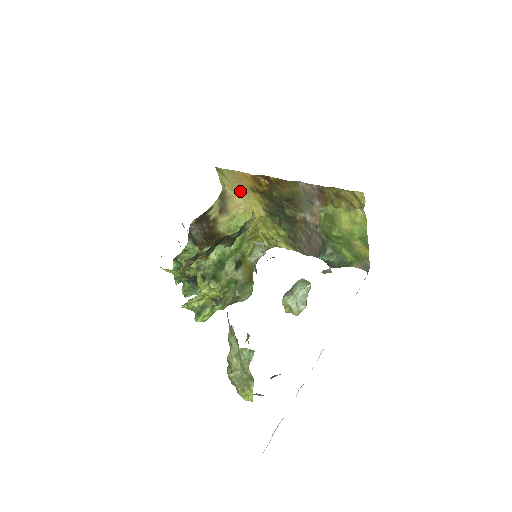
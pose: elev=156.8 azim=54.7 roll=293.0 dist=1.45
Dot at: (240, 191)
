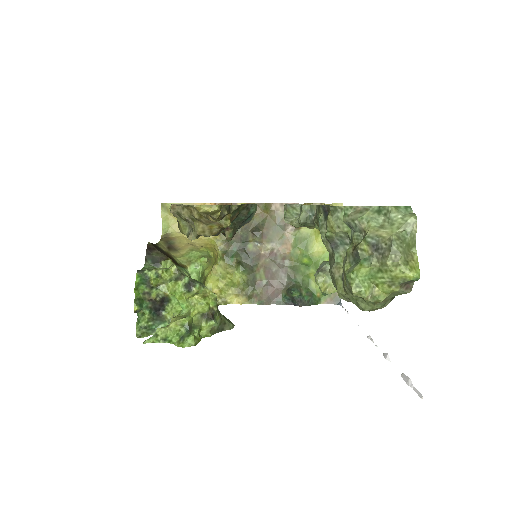
Dot at: occluded
